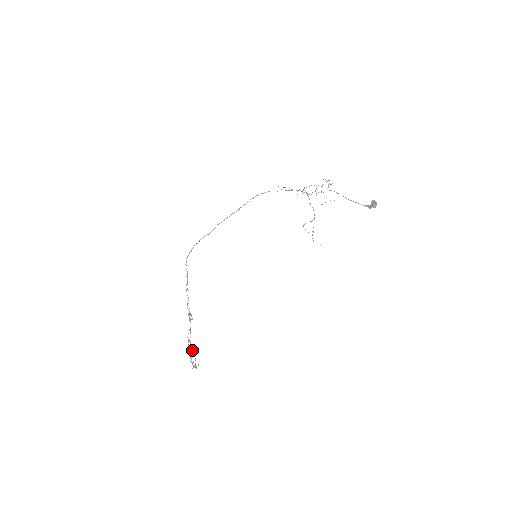
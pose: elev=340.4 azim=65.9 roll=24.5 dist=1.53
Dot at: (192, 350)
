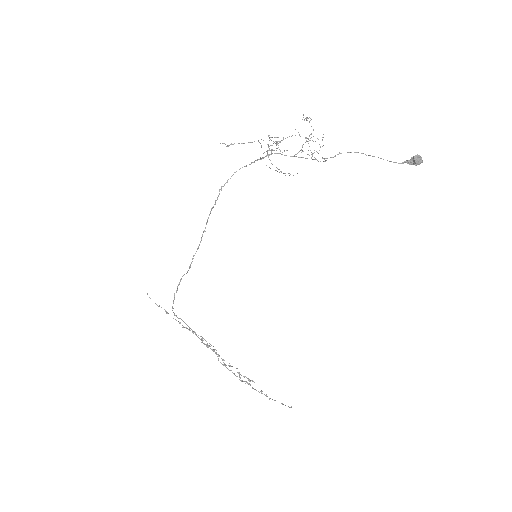
Dot at: occluded
